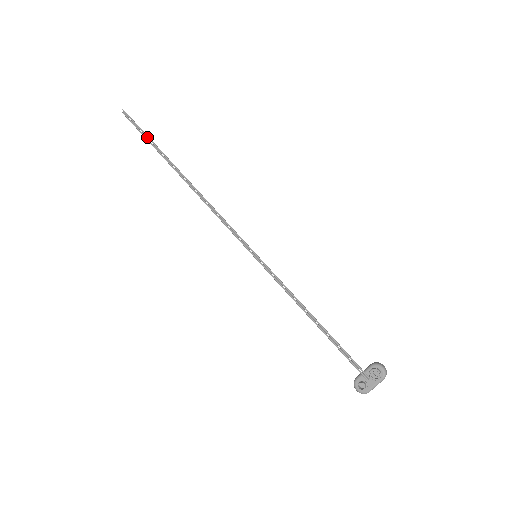
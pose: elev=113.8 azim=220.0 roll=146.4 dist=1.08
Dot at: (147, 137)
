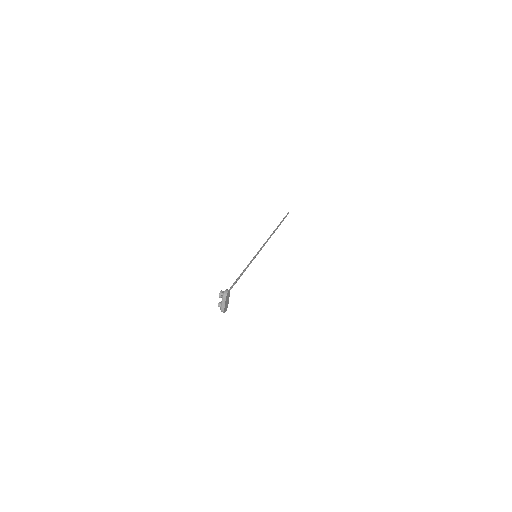
Dot at: (282, 220)
